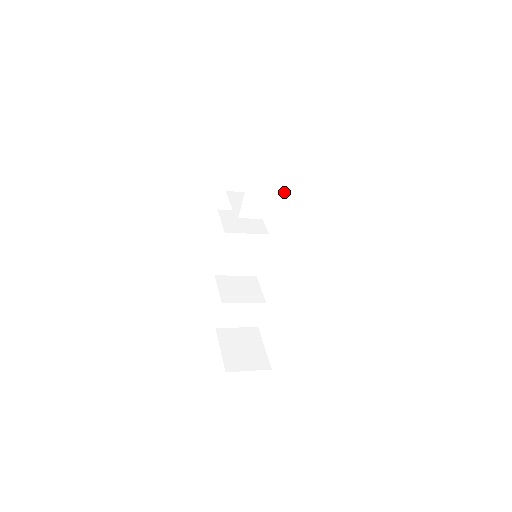
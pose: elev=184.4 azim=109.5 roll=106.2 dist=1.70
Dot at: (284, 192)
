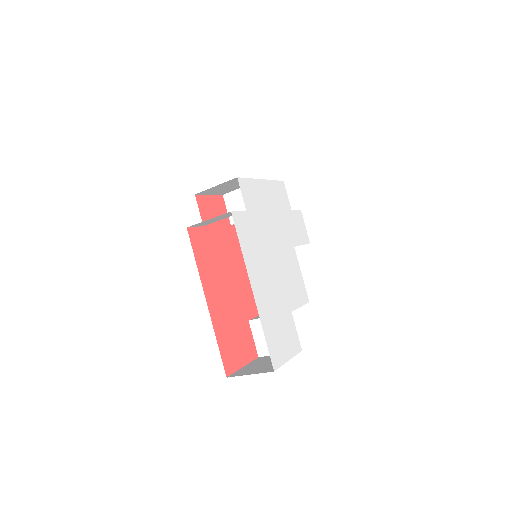
Dot at: occluded
